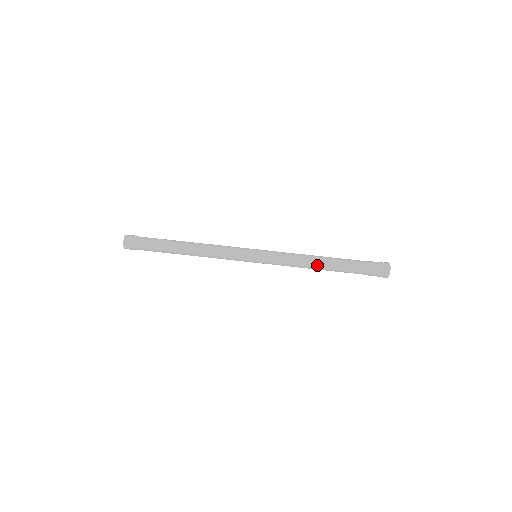
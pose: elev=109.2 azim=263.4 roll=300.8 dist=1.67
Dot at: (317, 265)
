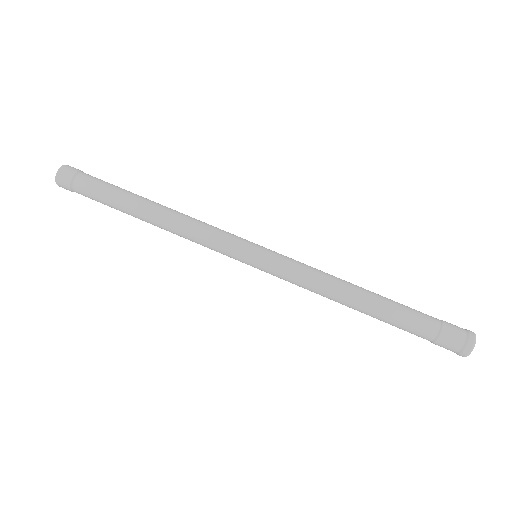
Dot at: (349, 303)
